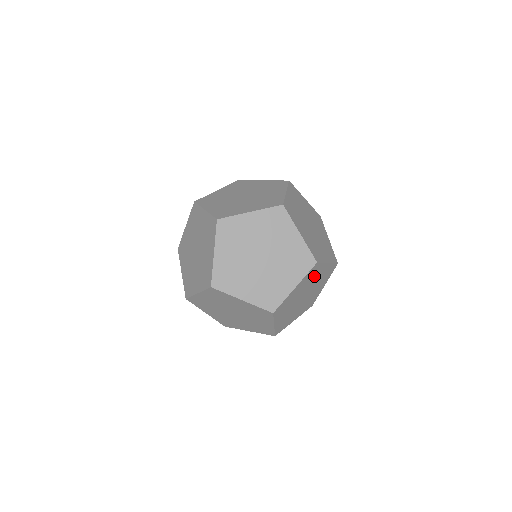
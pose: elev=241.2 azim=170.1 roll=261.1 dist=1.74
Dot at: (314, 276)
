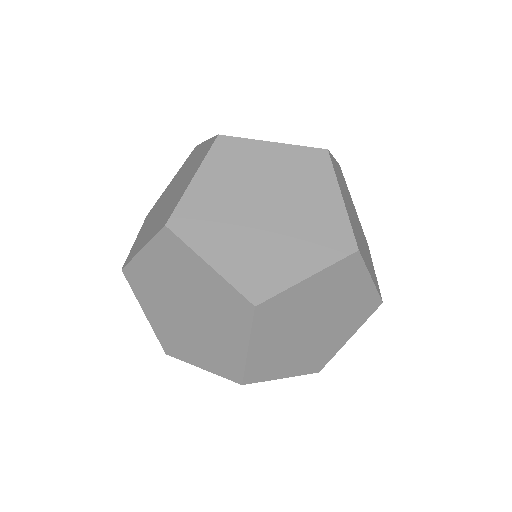
Dot at: (343, 287)
